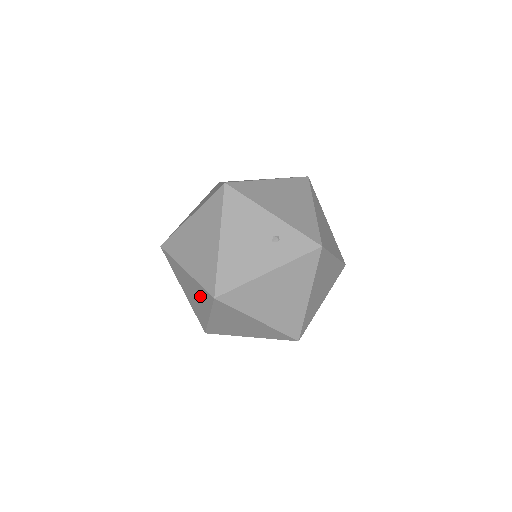
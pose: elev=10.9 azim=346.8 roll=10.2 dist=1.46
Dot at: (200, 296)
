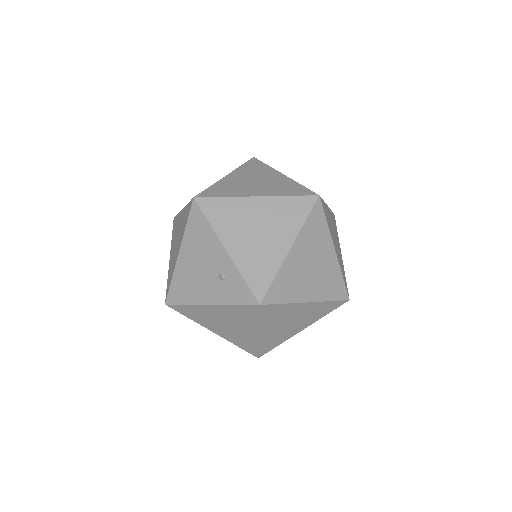
Dot at: occluded
